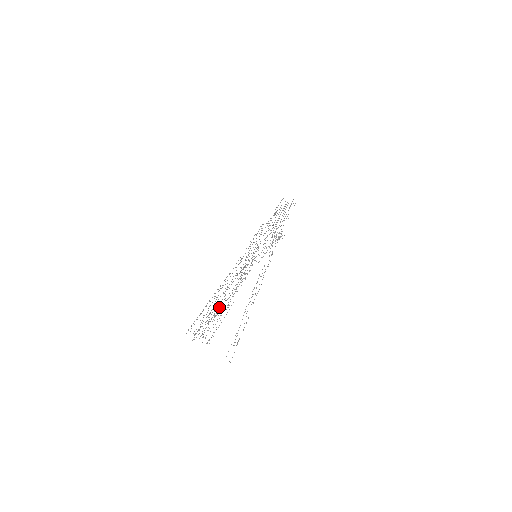
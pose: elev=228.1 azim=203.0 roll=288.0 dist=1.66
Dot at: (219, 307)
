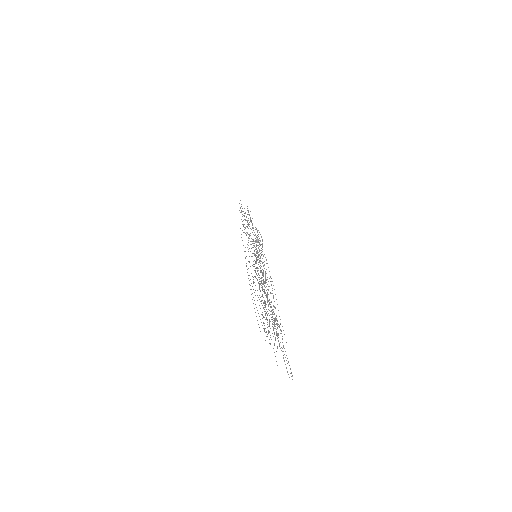
Dot at: occluded
